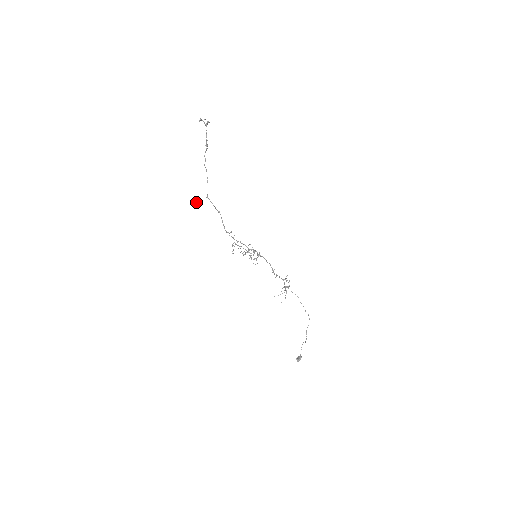
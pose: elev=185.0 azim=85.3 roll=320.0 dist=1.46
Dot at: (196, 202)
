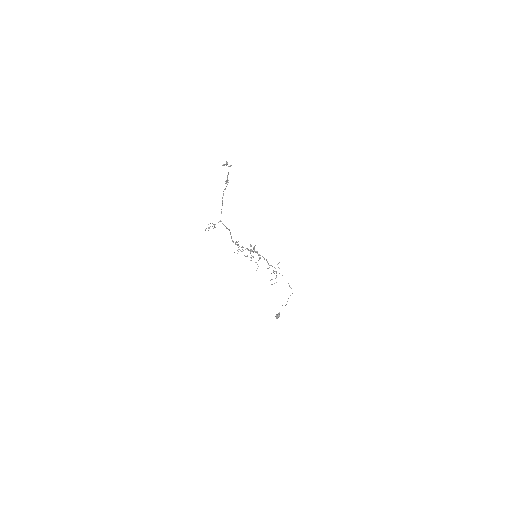
Dot at: (210, 226)
